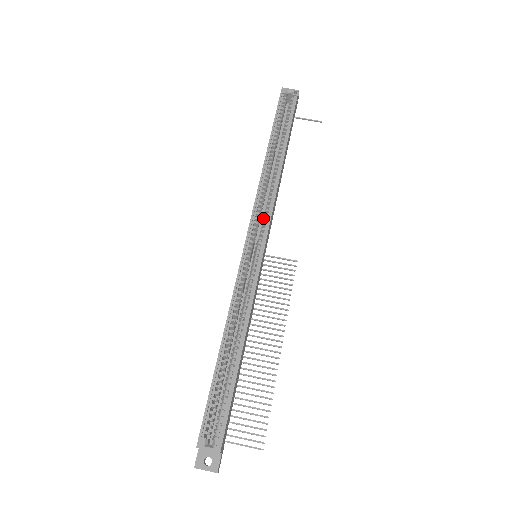
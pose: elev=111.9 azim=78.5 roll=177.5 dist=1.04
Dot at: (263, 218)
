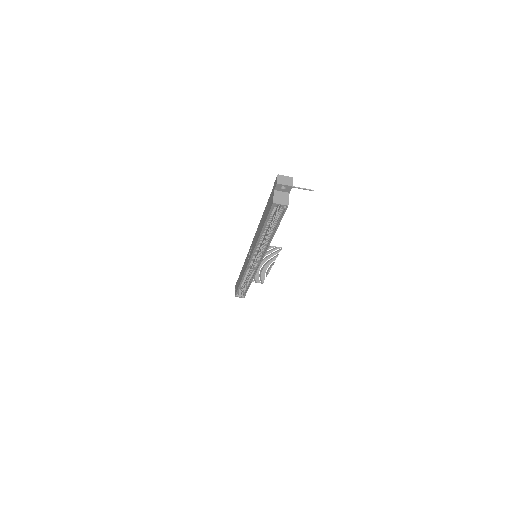
Dot at: (260, 245)
